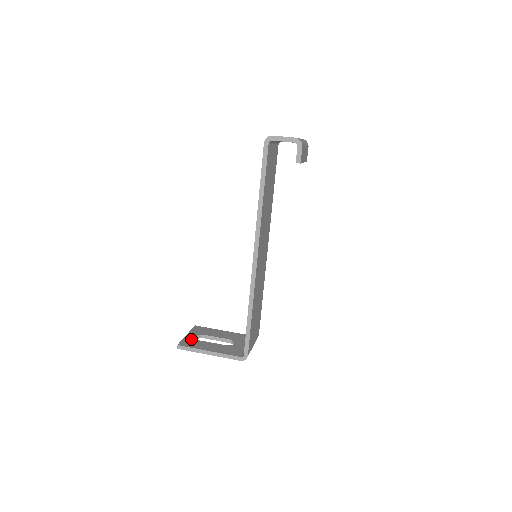
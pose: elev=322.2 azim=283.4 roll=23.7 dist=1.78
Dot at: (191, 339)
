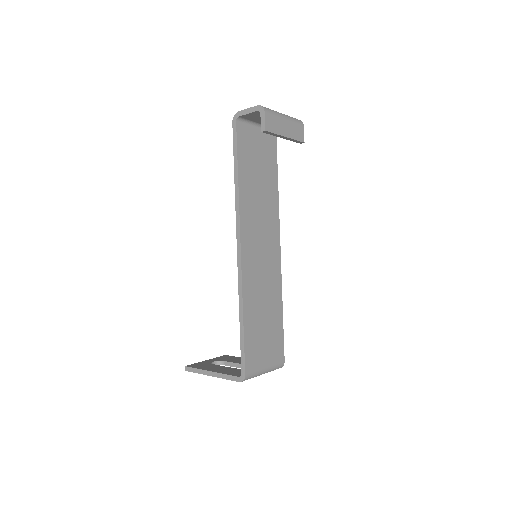
Dot at: (205, 363)
